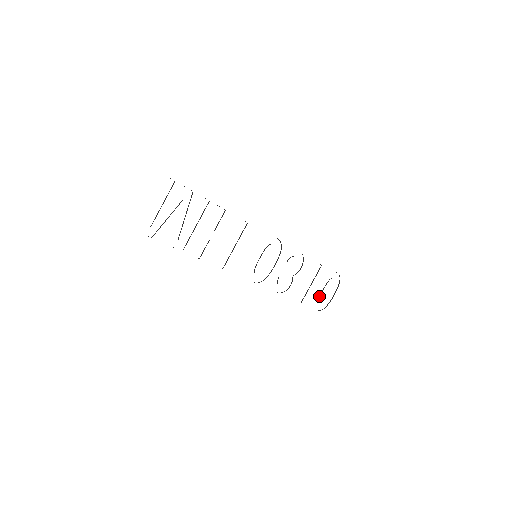
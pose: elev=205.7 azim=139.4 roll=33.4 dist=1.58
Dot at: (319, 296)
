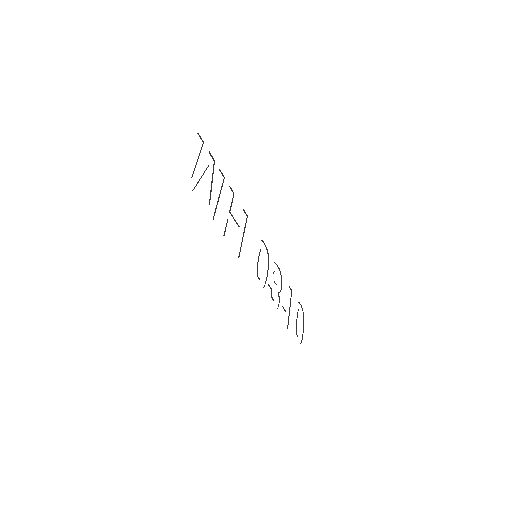
Dot at: occluded
